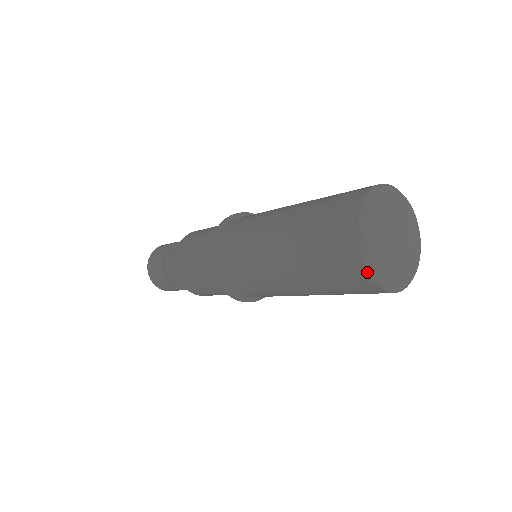
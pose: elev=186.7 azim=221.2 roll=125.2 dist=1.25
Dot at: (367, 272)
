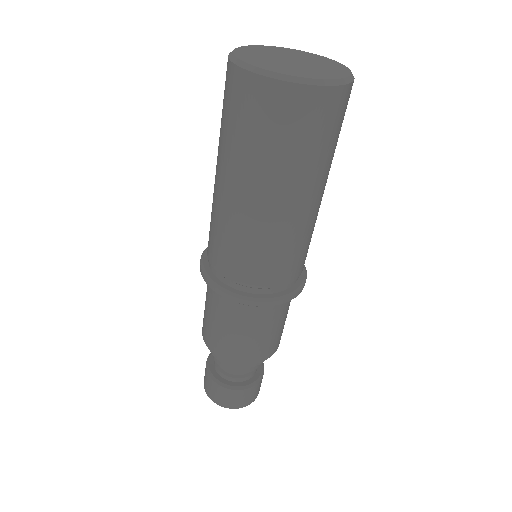
Dot at: (299, 85)
